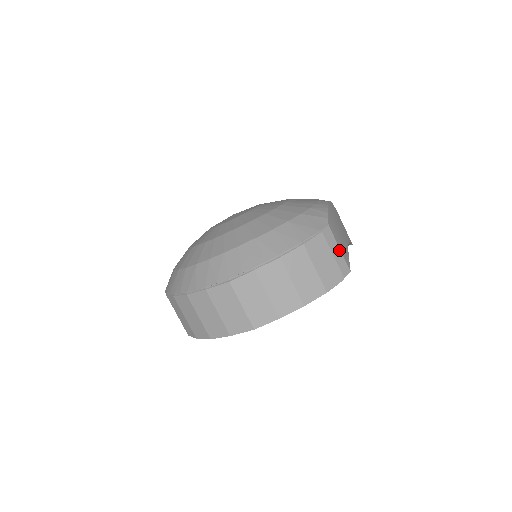
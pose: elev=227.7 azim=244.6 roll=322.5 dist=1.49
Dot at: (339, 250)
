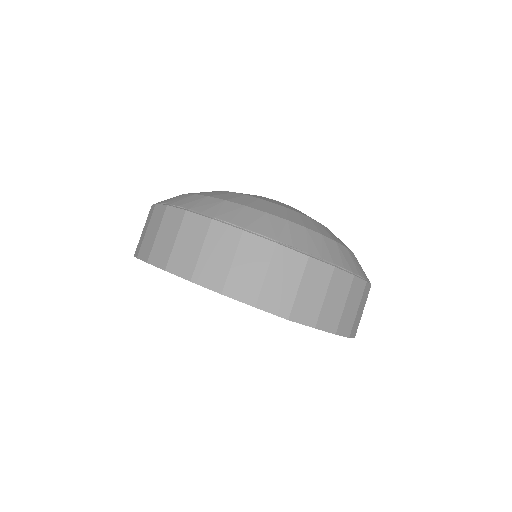
Dot at: occluded
